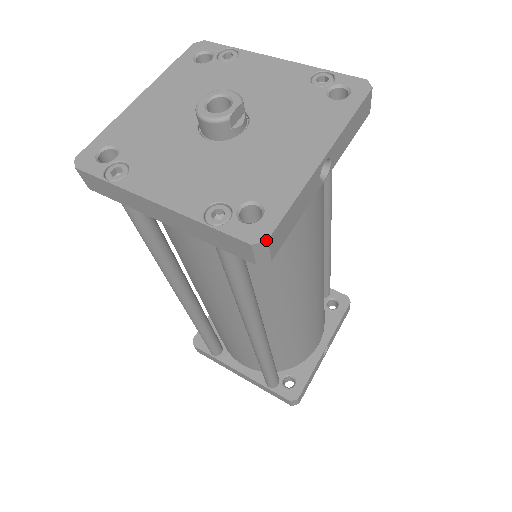
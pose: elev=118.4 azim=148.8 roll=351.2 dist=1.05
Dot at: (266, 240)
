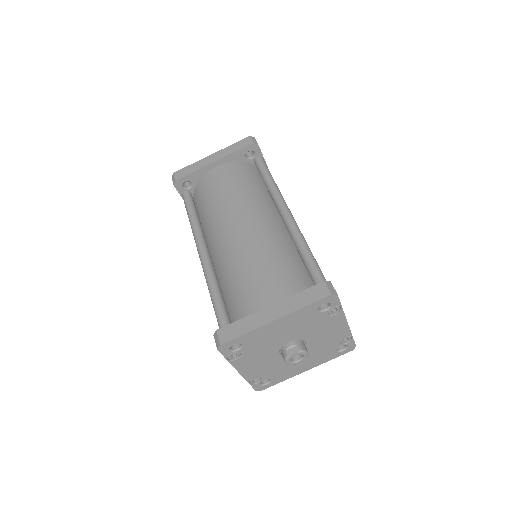
Dot at: occluded
